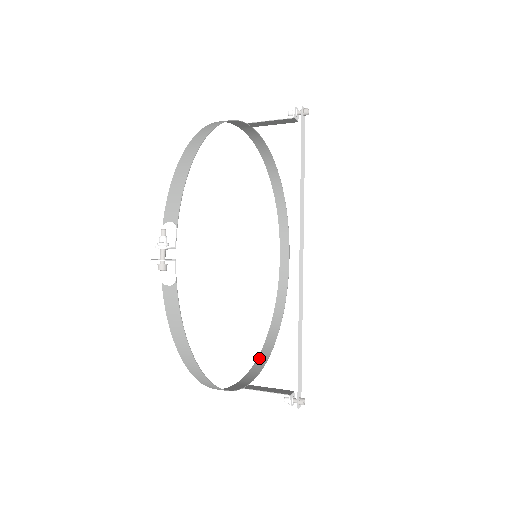
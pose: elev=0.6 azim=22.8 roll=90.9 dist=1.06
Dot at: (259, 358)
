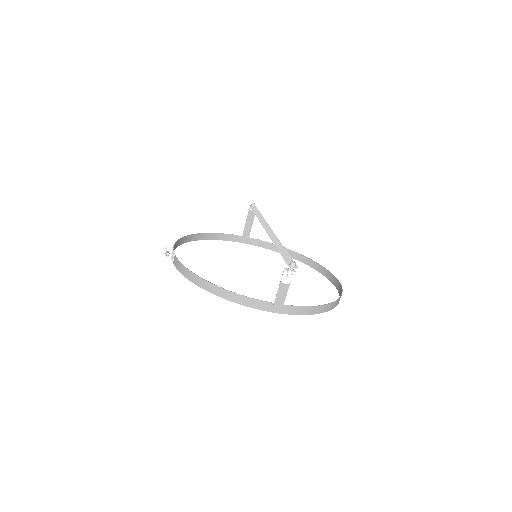
Dot at: (316, 312)
